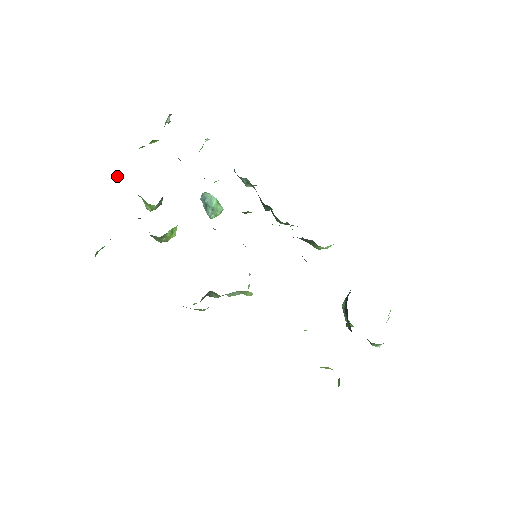
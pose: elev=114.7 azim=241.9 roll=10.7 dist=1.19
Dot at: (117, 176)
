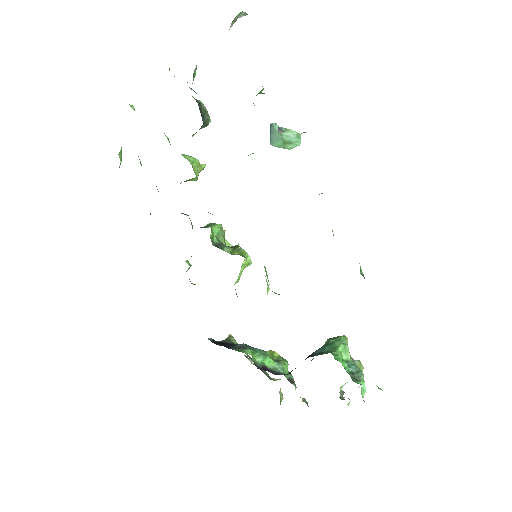
Dot at: occluded
